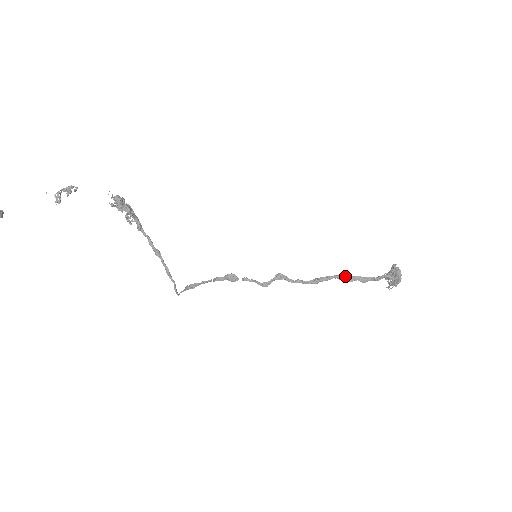
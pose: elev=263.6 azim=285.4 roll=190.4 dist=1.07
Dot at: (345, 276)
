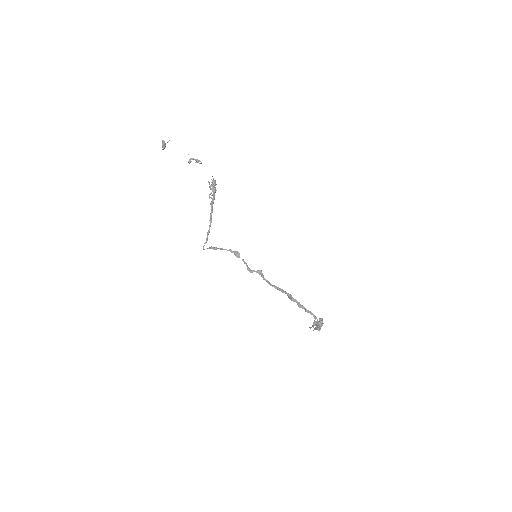
Dot at: occluded
